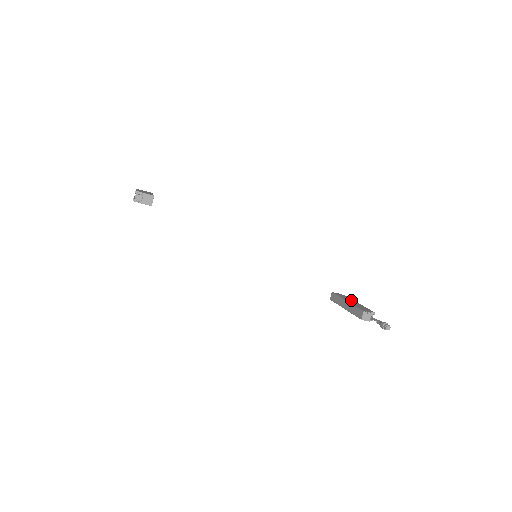
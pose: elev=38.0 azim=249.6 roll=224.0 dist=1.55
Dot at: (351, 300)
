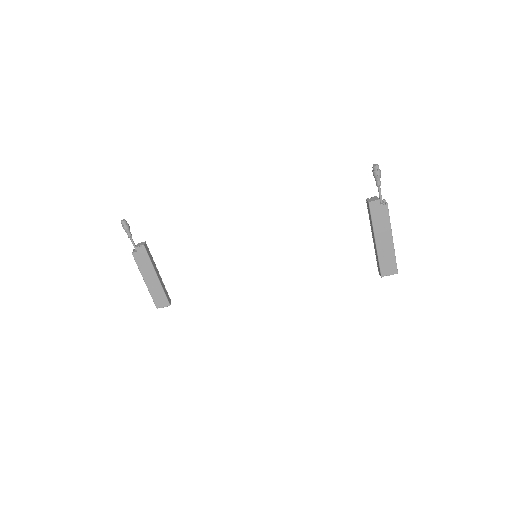
Dot at: occluded
